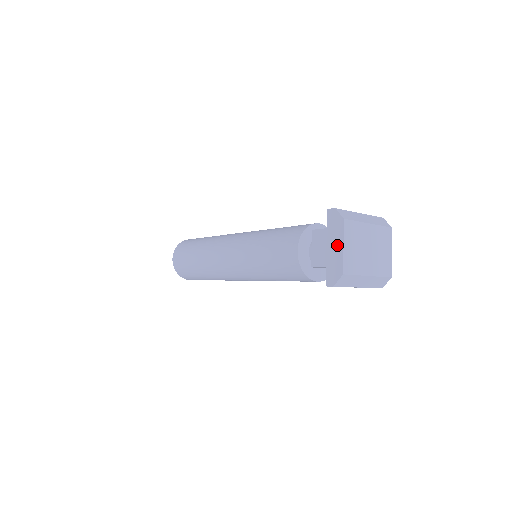
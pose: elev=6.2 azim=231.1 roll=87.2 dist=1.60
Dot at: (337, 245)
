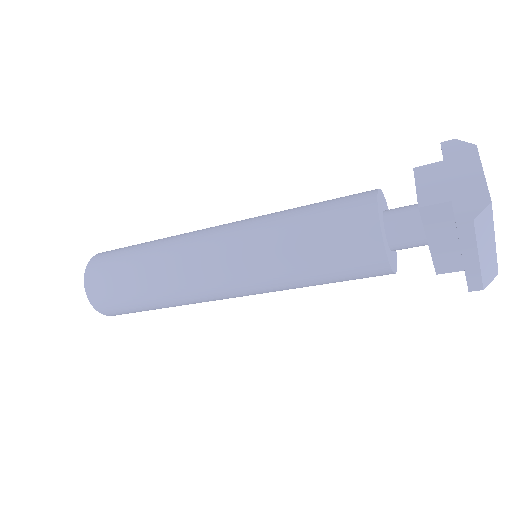
Dot at: (470, 172)
